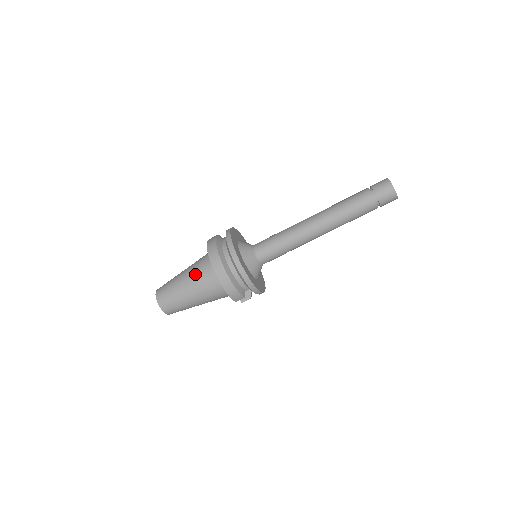
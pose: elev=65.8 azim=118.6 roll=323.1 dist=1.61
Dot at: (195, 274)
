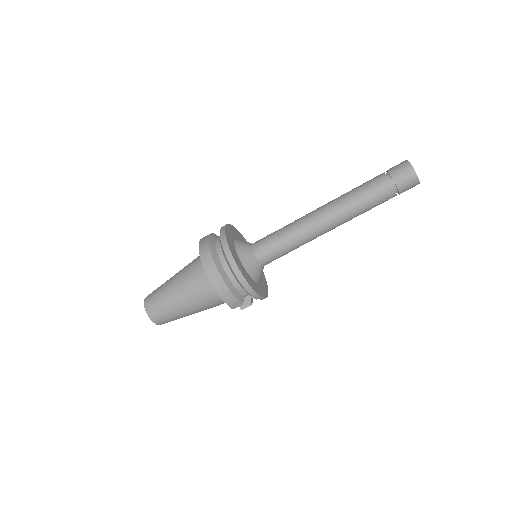
Dot at: (186, 278)
